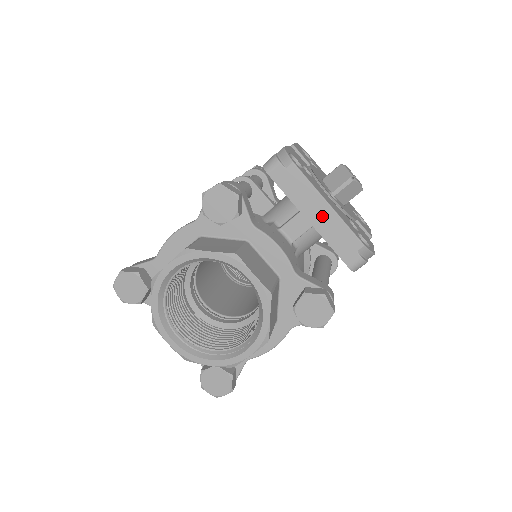
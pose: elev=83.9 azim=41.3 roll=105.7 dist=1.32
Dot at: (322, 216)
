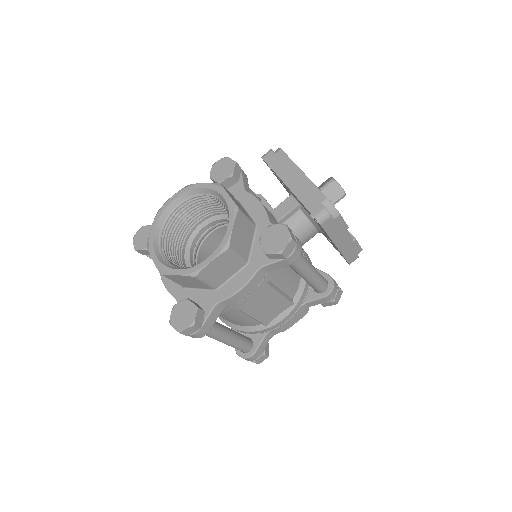
Dot at: (297, 181)
